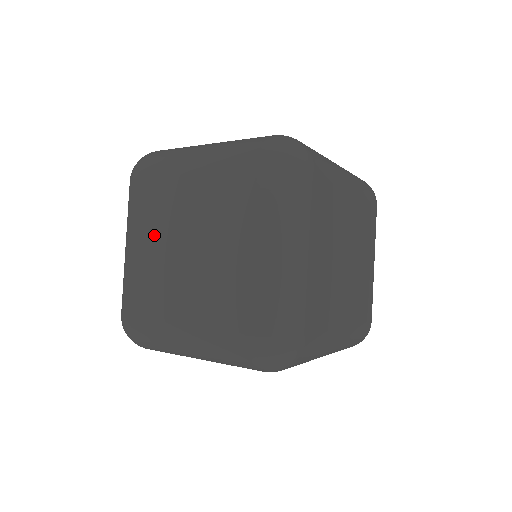
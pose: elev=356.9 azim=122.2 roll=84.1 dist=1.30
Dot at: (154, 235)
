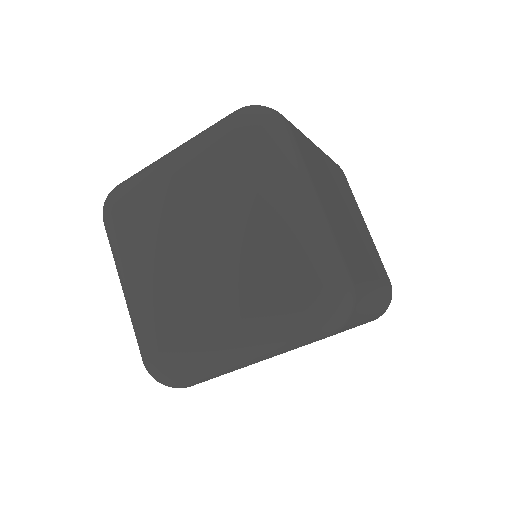
Dot at: (152, 255)
